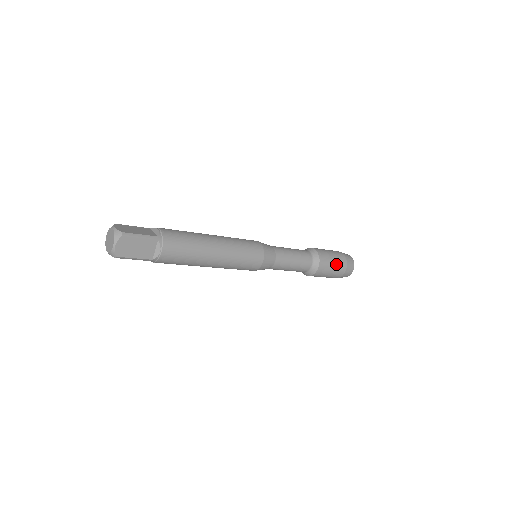
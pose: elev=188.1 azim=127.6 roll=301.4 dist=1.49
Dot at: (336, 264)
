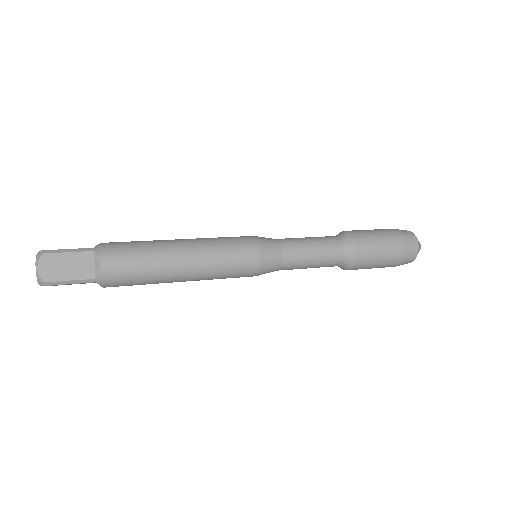
Dot at: (383, 239)
